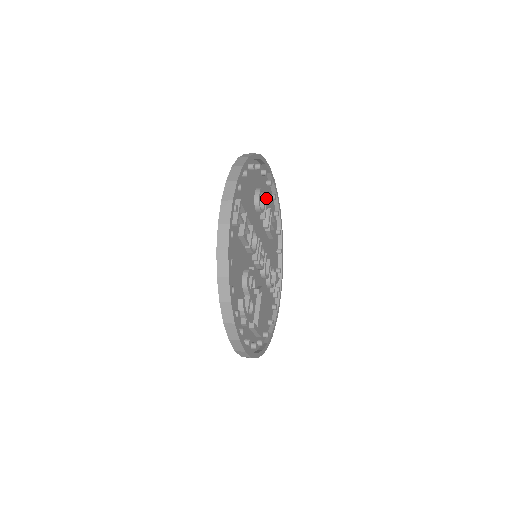
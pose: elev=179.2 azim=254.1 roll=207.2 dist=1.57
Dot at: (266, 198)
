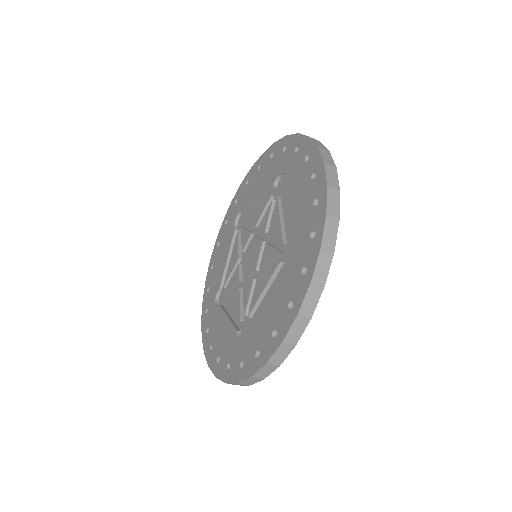
Dot at: occluded
